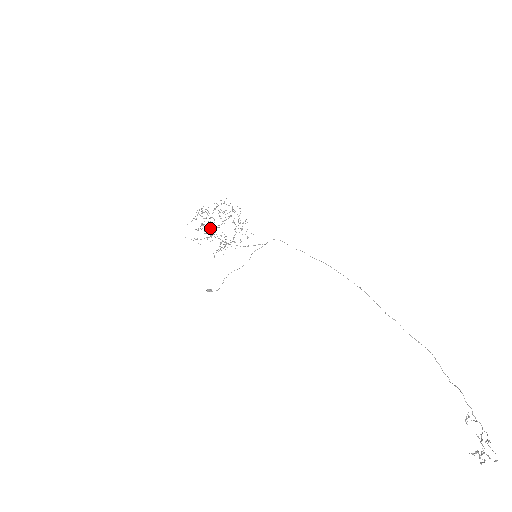
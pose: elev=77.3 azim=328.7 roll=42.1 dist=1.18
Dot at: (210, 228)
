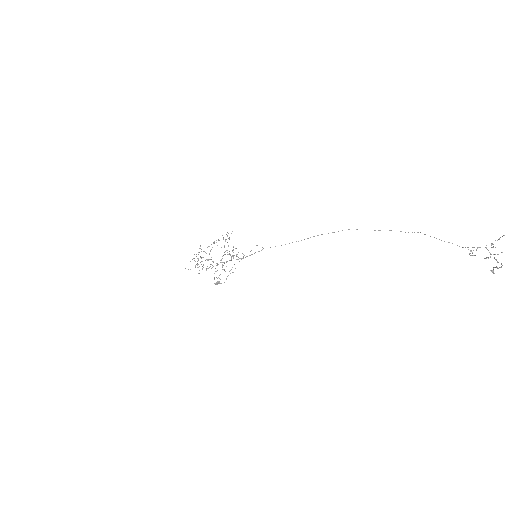
Dot at: (207, 266)
